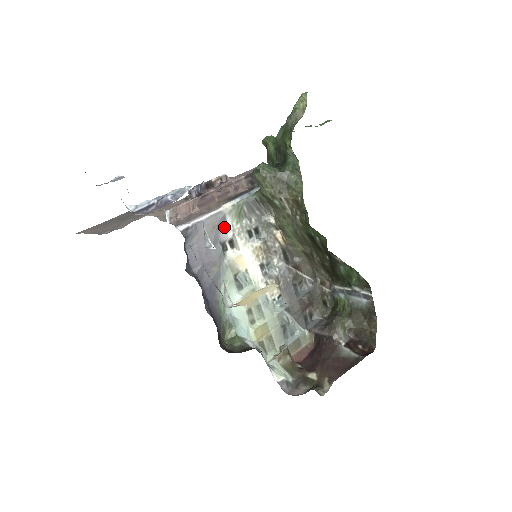
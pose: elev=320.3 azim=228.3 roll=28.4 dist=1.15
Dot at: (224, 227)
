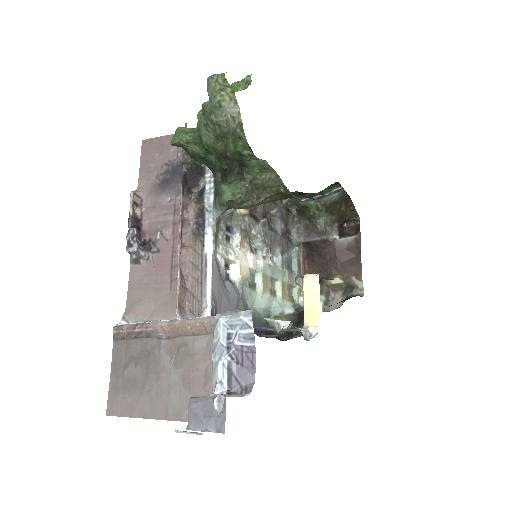
Dot at: (218, 265)
